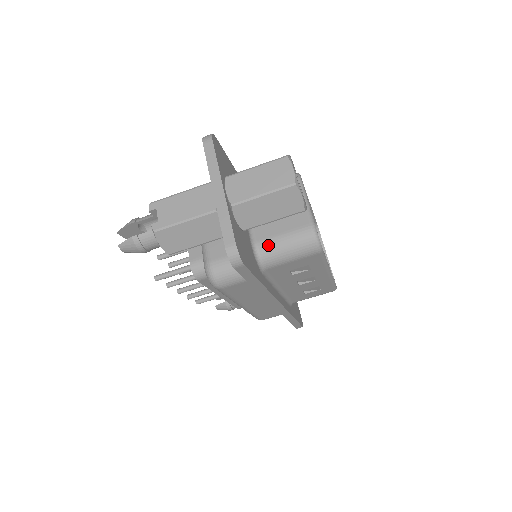
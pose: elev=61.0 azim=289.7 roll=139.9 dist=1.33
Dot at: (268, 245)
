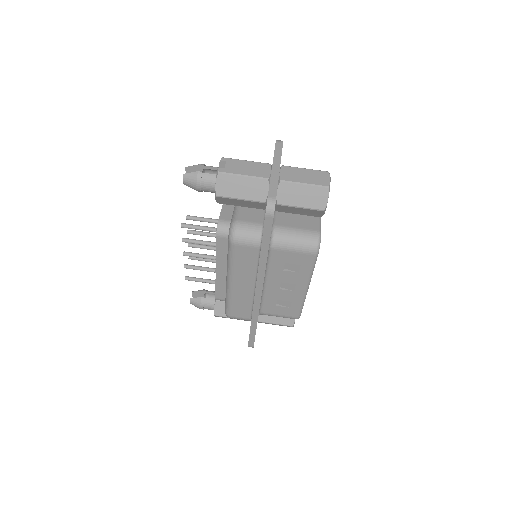
Dot at: (283, 230)
